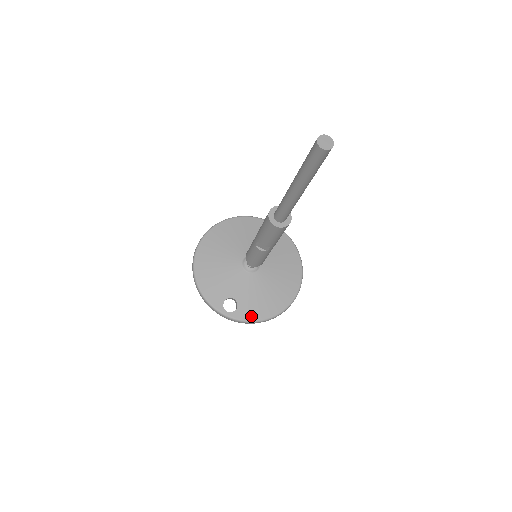
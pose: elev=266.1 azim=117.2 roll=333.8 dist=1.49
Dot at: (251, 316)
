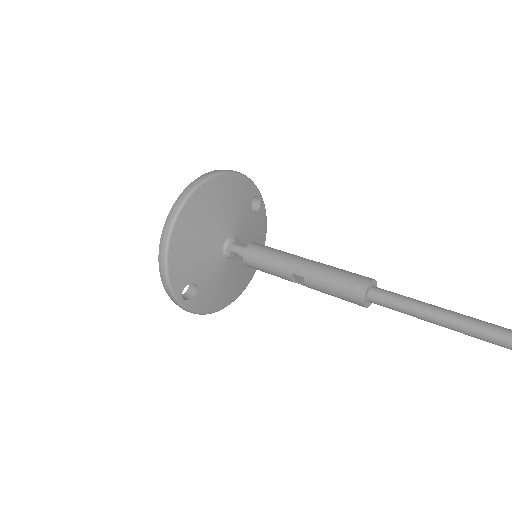
Dot at: (202, 308)
